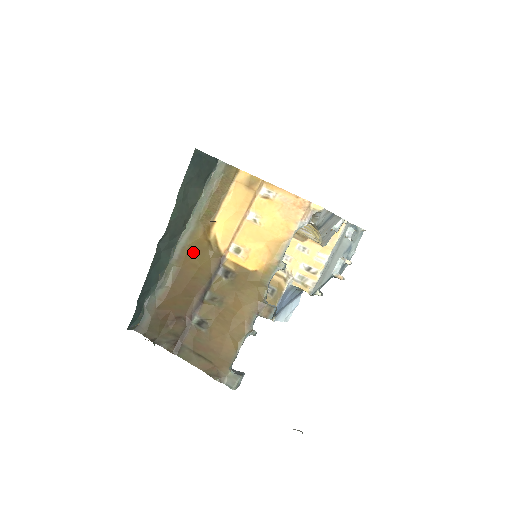
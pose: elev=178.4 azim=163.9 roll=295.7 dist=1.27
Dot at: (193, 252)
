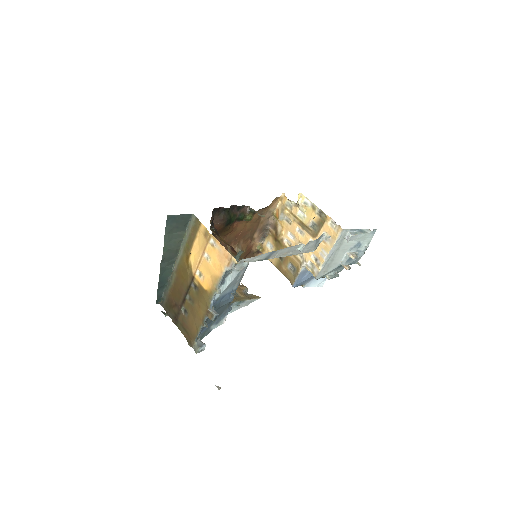
Dot at: (182, 269)
